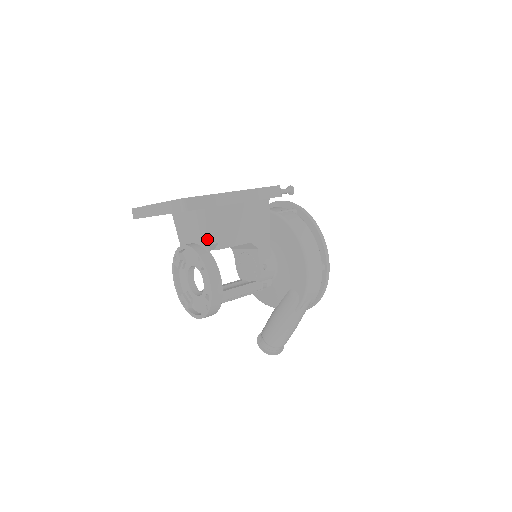
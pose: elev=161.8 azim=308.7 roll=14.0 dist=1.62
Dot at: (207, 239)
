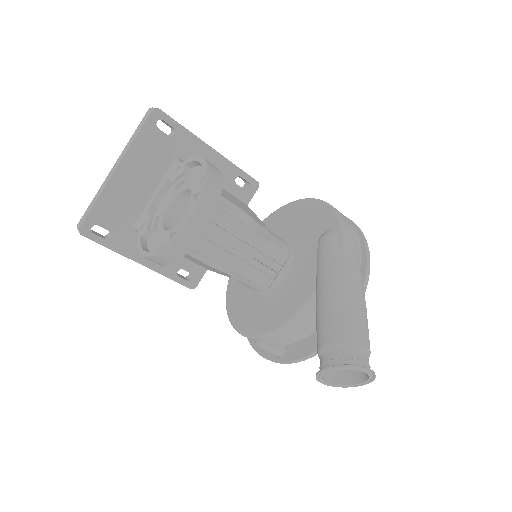
Dot at: occluded
